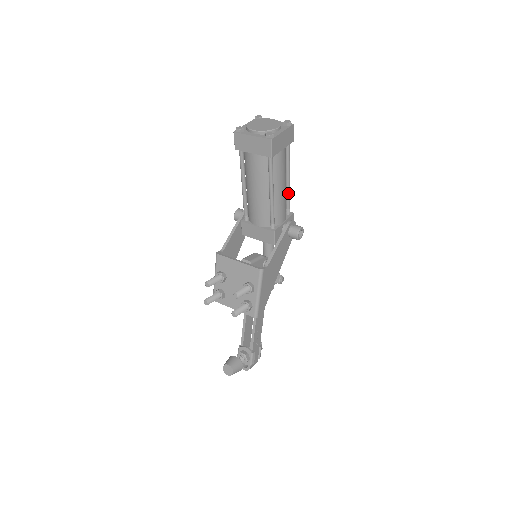
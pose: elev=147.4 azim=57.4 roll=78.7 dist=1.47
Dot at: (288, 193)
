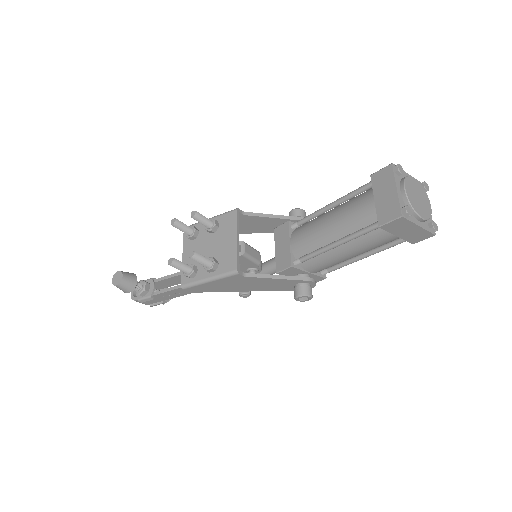
Dot at: (346, 263)
